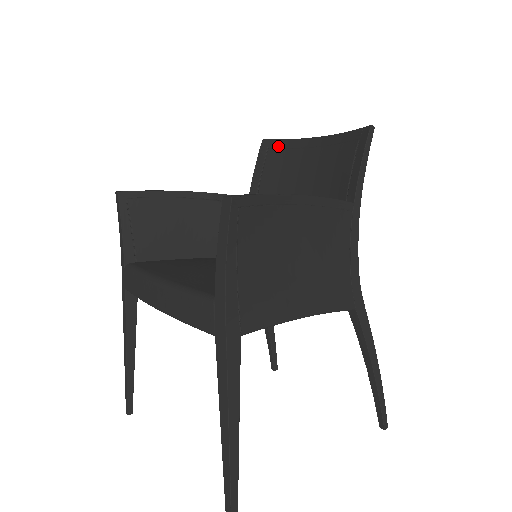
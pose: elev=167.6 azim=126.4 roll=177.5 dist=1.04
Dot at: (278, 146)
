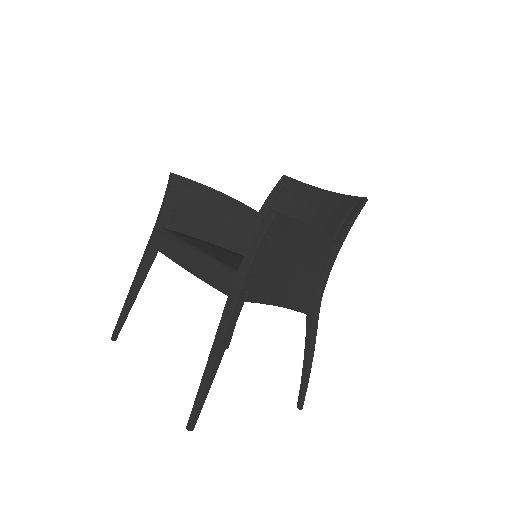
Dot at: (294, 184)
